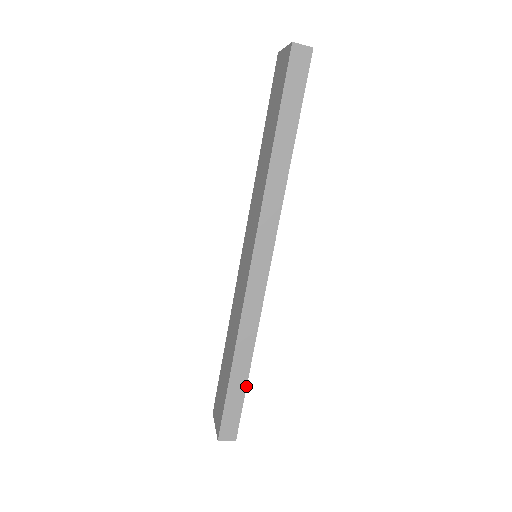
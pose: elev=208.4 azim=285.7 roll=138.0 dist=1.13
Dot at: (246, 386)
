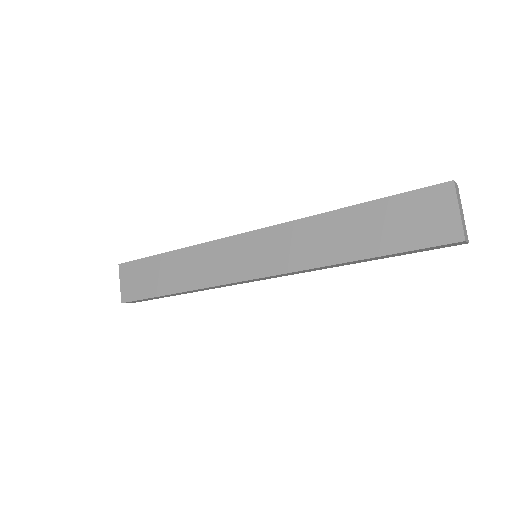
Dot at: occluded
